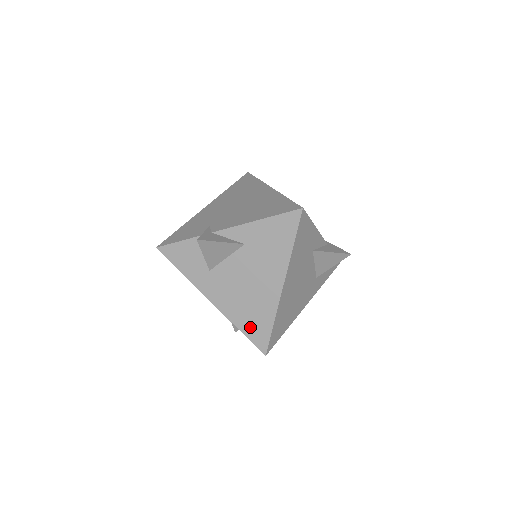
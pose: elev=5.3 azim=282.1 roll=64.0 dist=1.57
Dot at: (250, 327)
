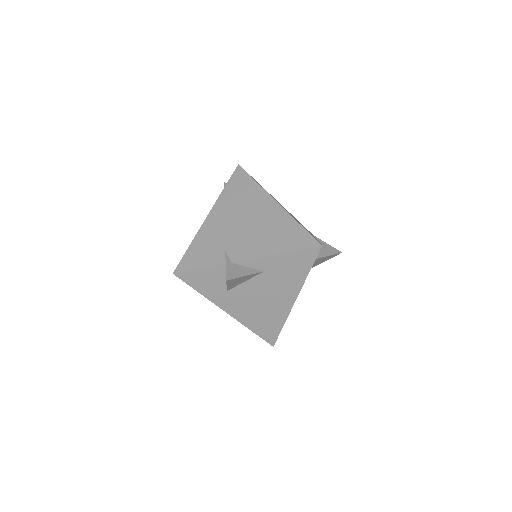
Dot at: (262, 329)
